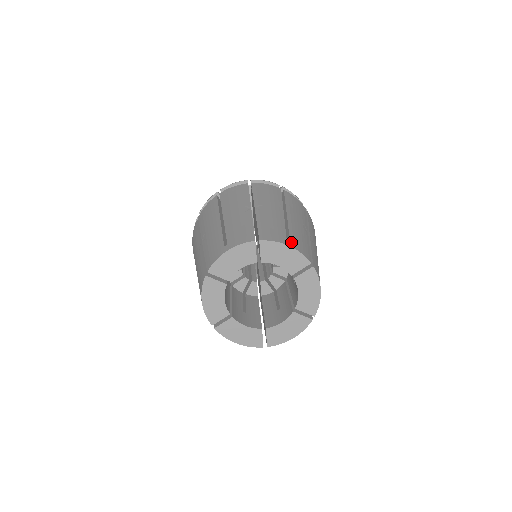
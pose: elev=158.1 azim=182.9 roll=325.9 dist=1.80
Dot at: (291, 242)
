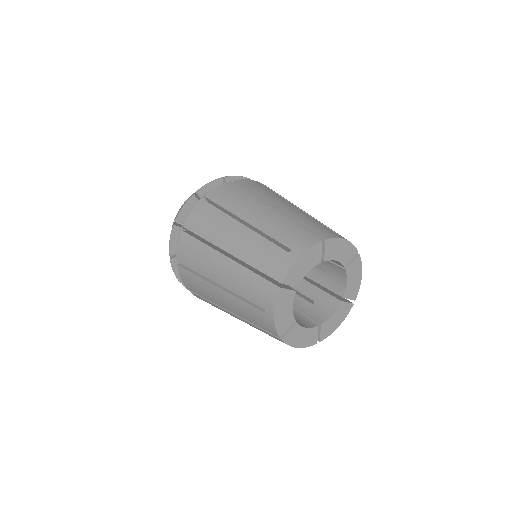
Dot at: (294, 250)
